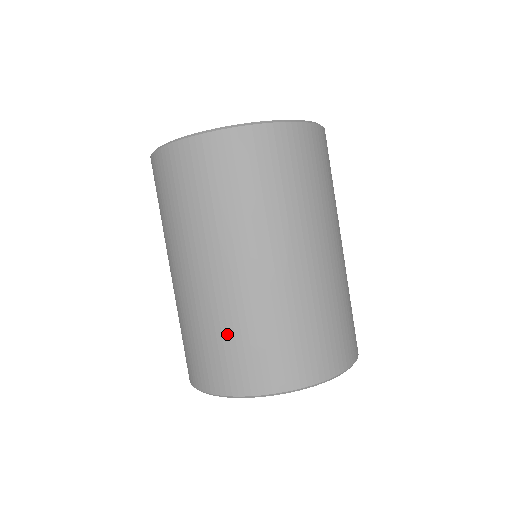
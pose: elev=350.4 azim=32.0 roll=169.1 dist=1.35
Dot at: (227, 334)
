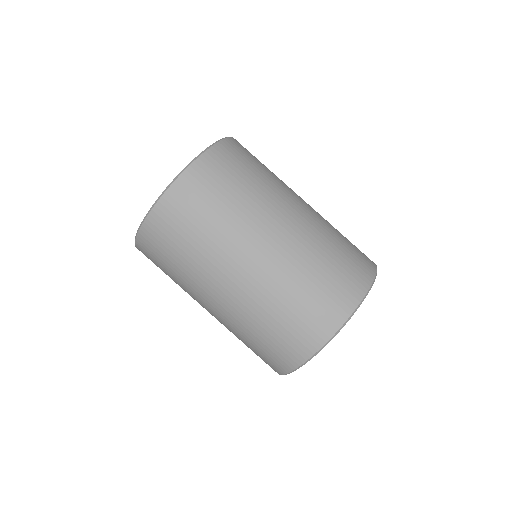
Dot at: (263, 329)
